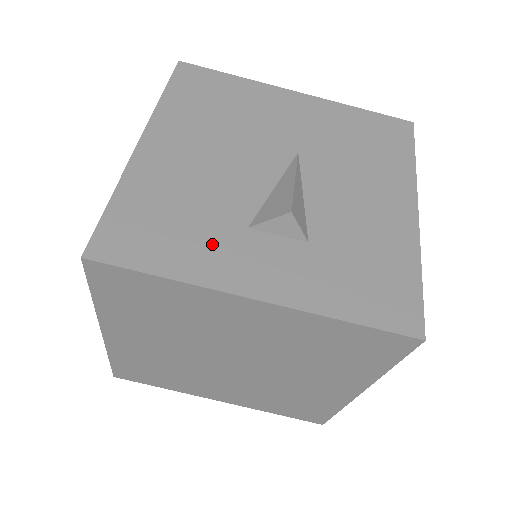
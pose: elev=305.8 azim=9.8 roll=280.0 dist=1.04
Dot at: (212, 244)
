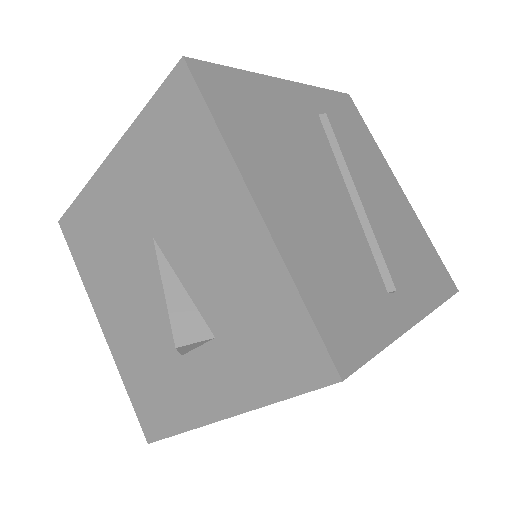
Dot at: (178, 388)
